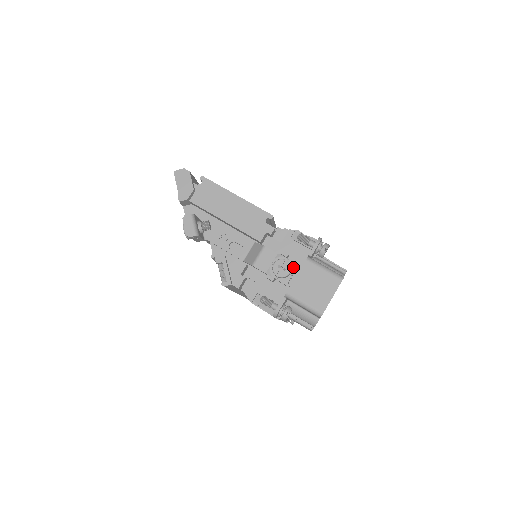
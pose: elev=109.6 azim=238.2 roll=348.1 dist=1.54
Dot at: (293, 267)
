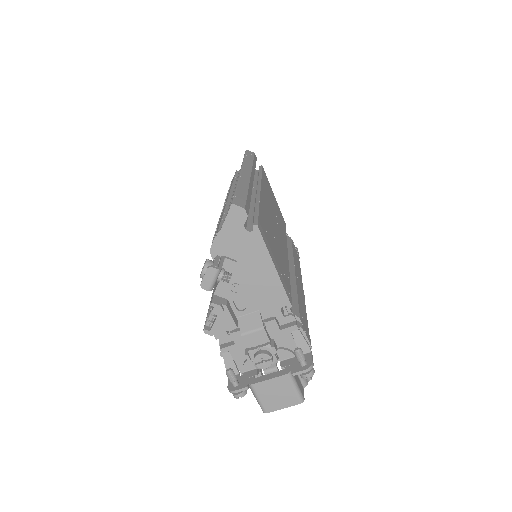
Dot at: (273, 362)
